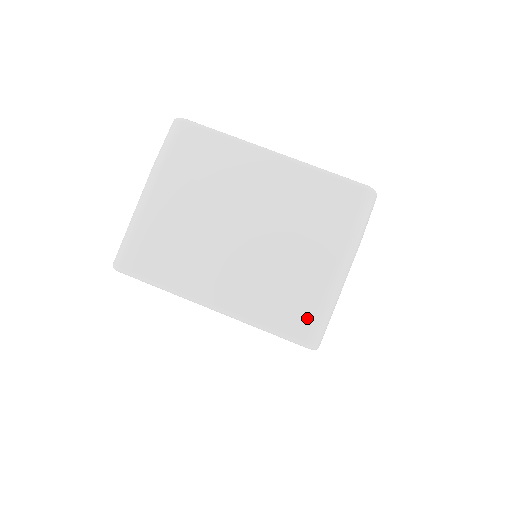
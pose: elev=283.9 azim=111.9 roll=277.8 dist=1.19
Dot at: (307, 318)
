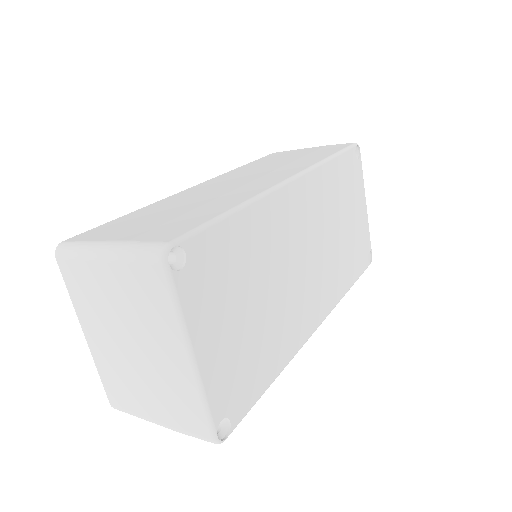
Dot at: (120, 404)
